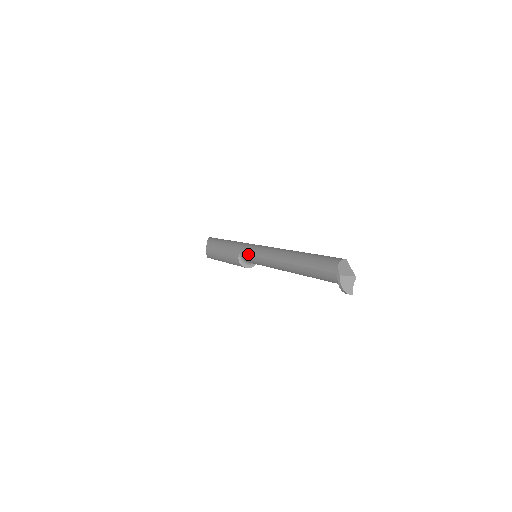
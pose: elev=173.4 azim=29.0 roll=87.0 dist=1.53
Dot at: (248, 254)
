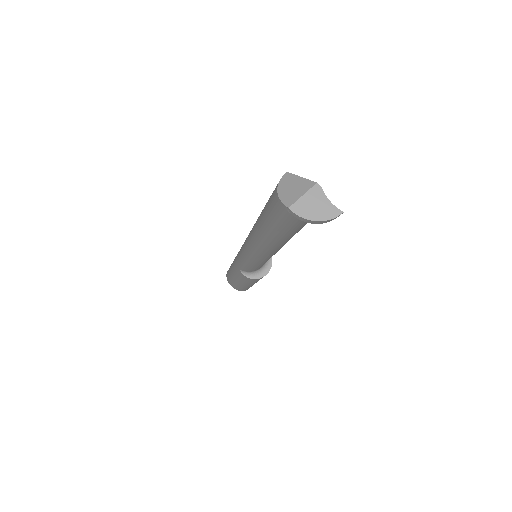
Dot at: (241, 265)
